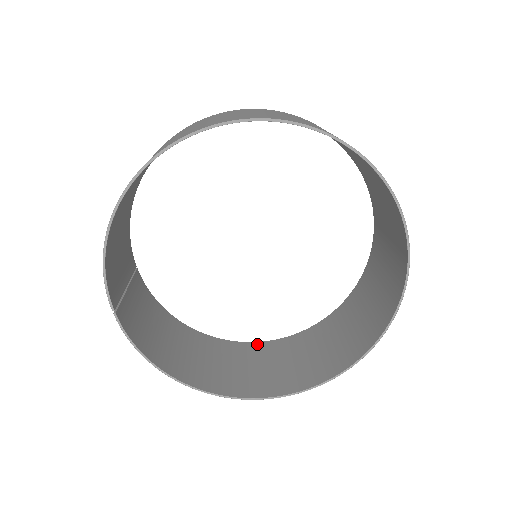
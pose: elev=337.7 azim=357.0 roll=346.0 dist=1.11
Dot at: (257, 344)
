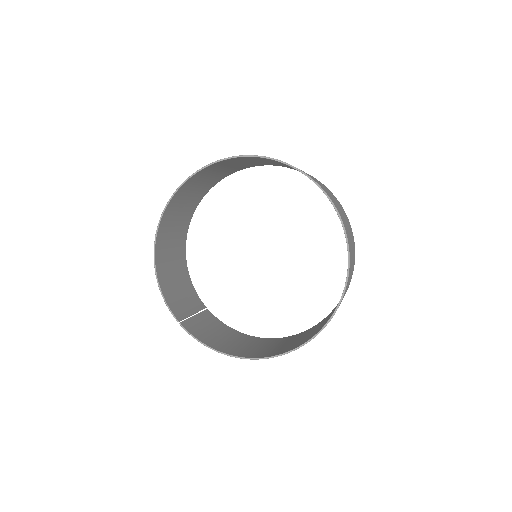
Dot at: (308, 330)
